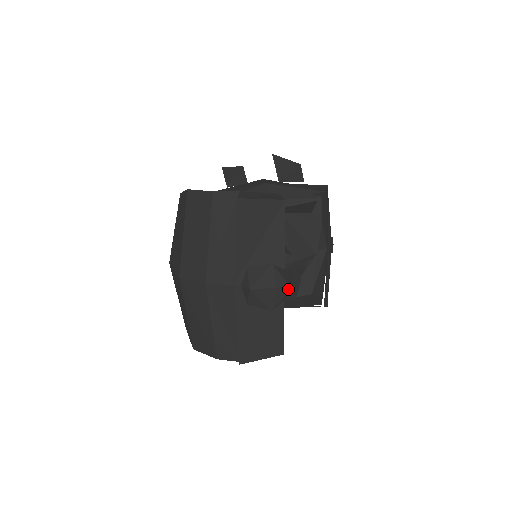
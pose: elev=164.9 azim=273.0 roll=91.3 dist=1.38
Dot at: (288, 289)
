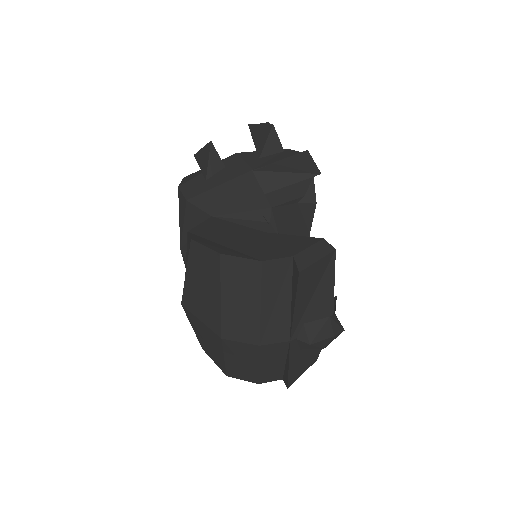
Dot at: occluded
